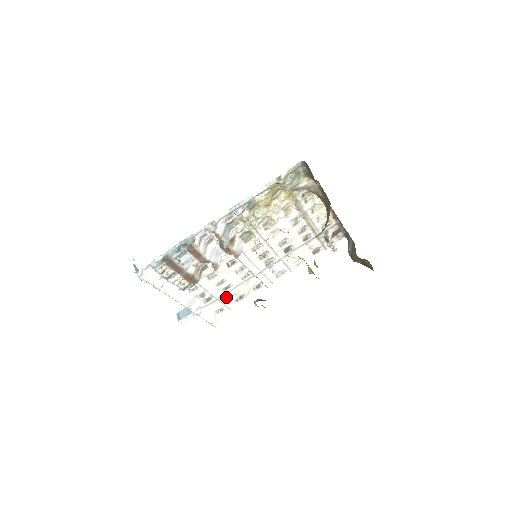
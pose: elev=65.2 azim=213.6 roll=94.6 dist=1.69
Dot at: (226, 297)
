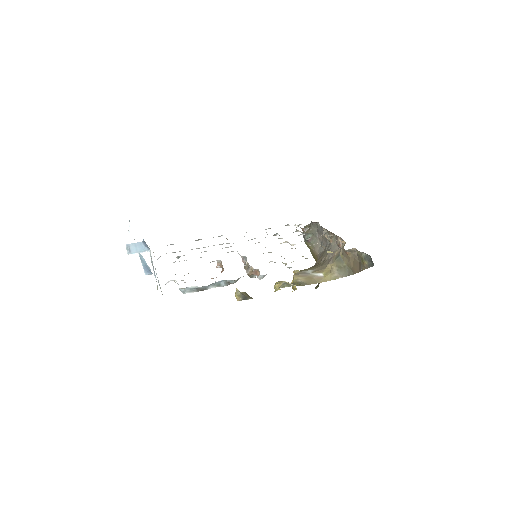
Dot at: occluded
